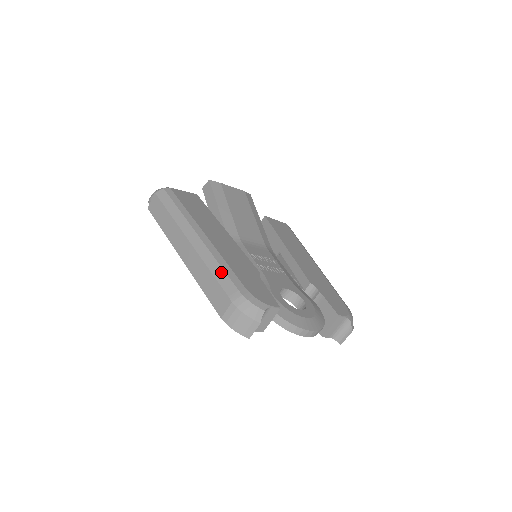
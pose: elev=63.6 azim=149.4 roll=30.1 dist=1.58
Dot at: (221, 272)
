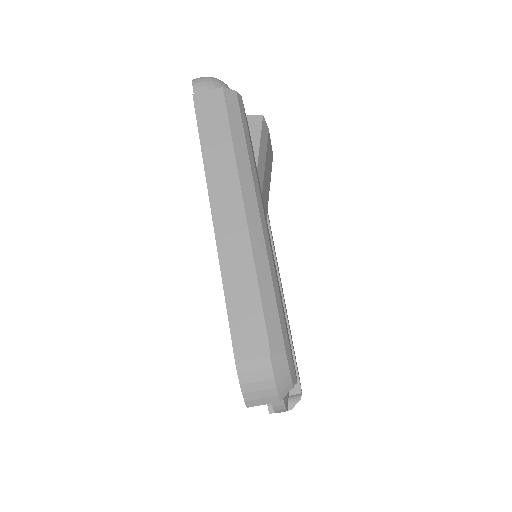
Dot at: (271, 295)
